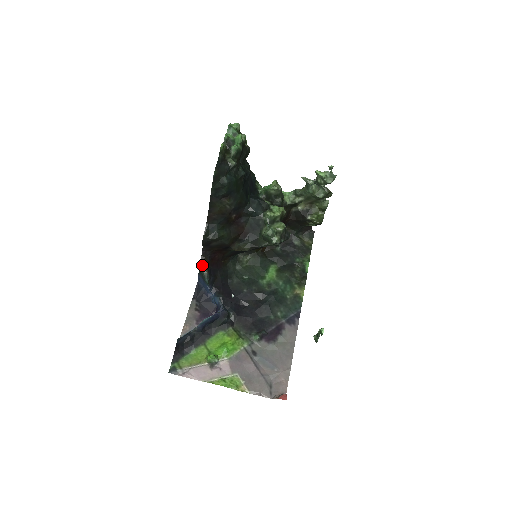
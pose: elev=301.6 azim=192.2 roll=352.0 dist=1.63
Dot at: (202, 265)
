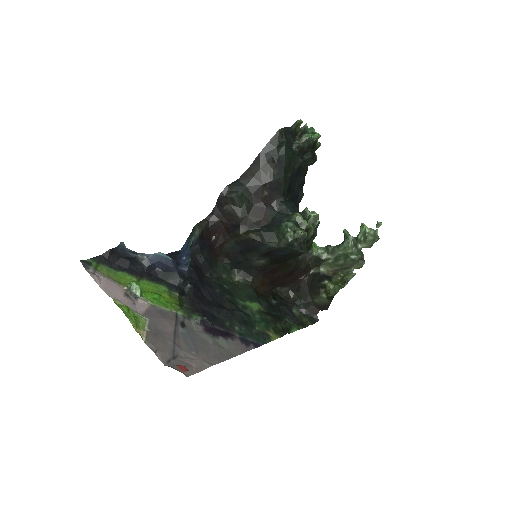
Dot at: (200, 225)
